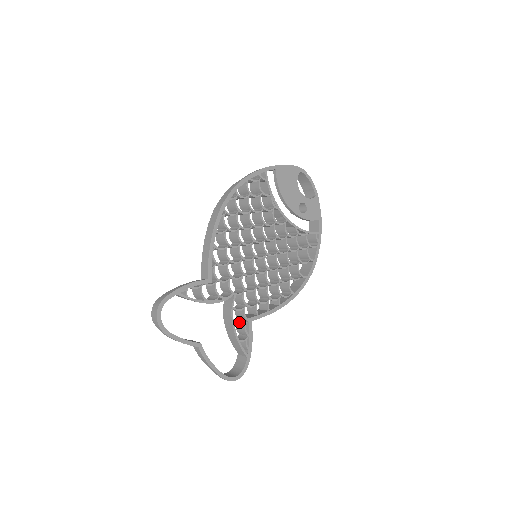
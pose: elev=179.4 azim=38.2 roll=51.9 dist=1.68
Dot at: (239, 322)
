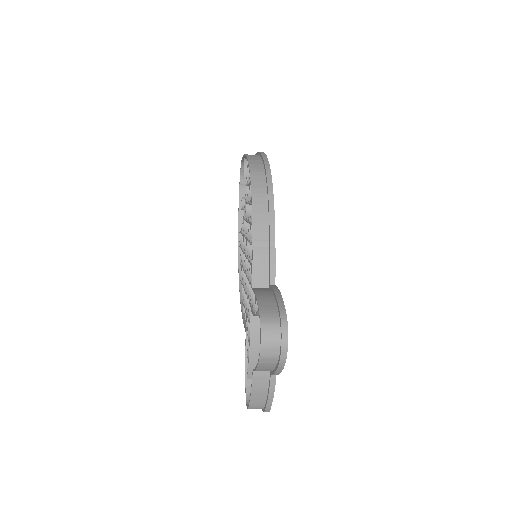
Dot at: occluded
